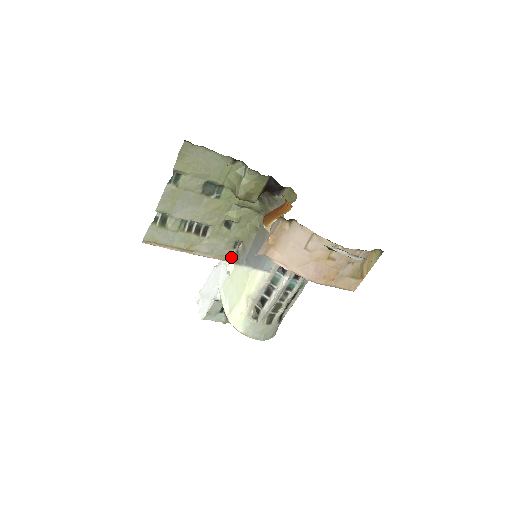
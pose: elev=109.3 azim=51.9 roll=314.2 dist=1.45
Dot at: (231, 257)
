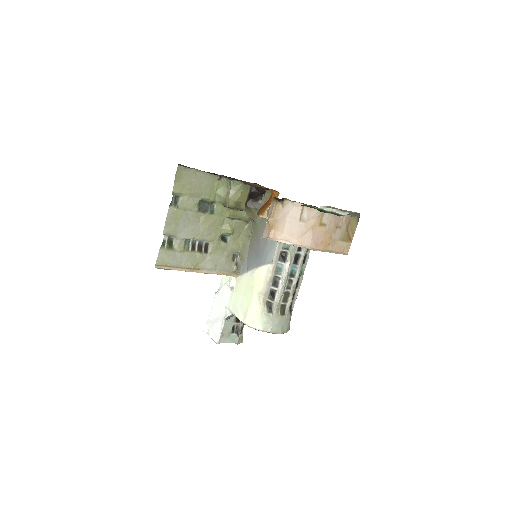
Dot at: (232, 270)
